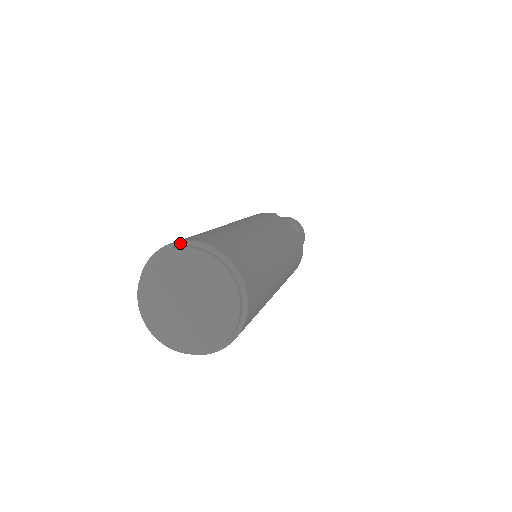
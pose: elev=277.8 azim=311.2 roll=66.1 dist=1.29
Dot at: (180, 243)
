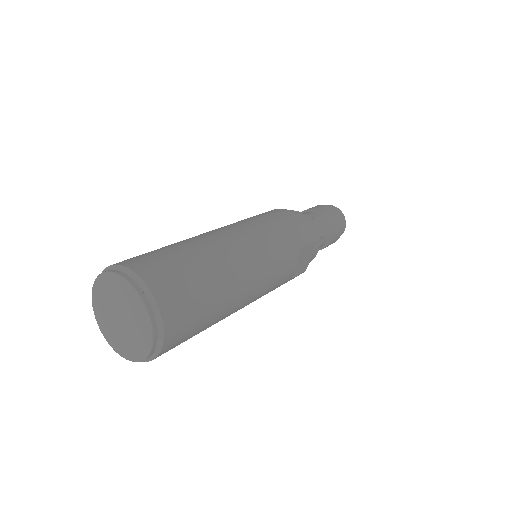
Dot at: (152, 300)
